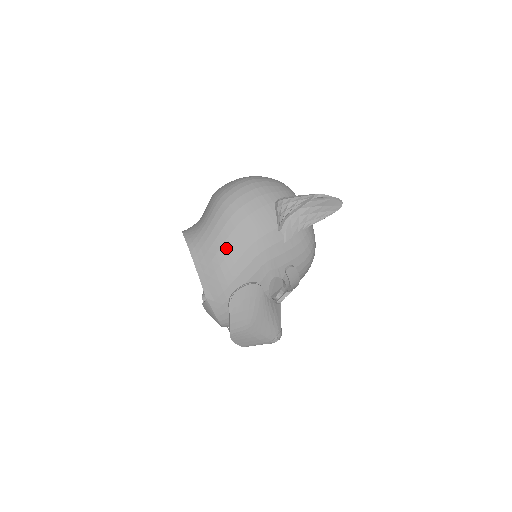
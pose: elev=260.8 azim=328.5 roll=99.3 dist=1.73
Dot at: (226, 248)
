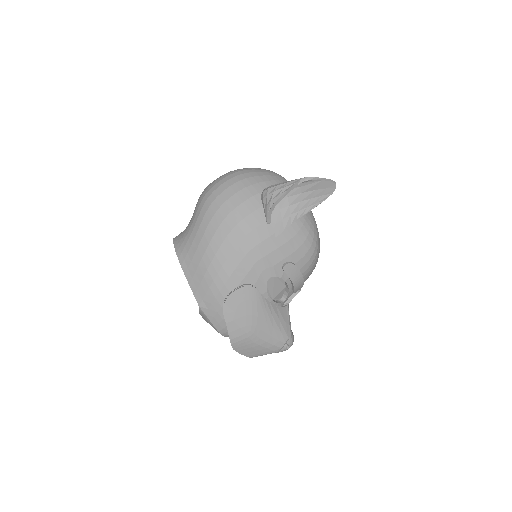
Dot at: (211, 250)
